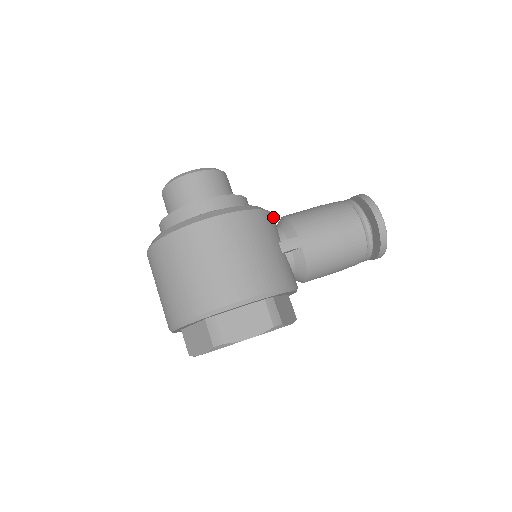
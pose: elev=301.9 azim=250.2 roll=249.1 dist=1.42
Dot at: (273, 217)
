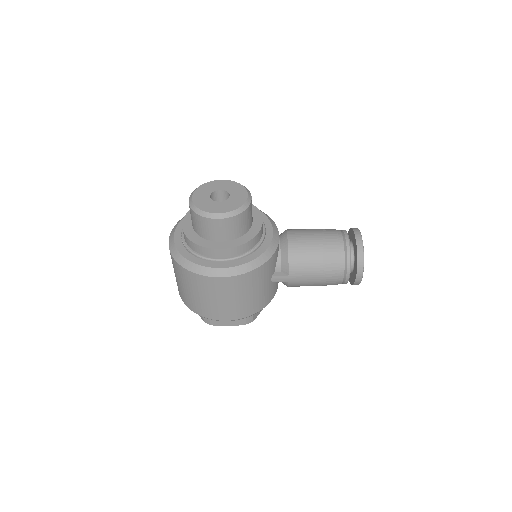
Dot at: (277, 249)
